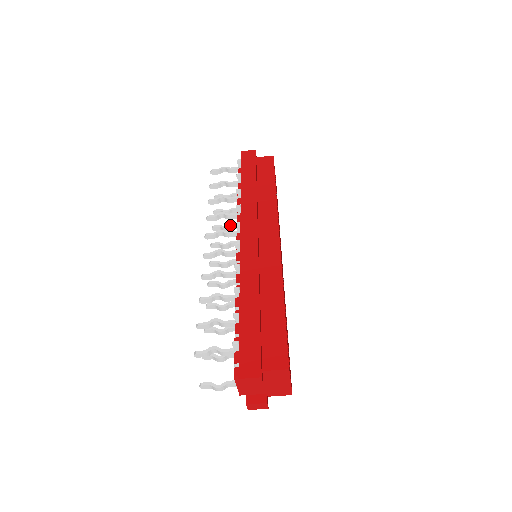
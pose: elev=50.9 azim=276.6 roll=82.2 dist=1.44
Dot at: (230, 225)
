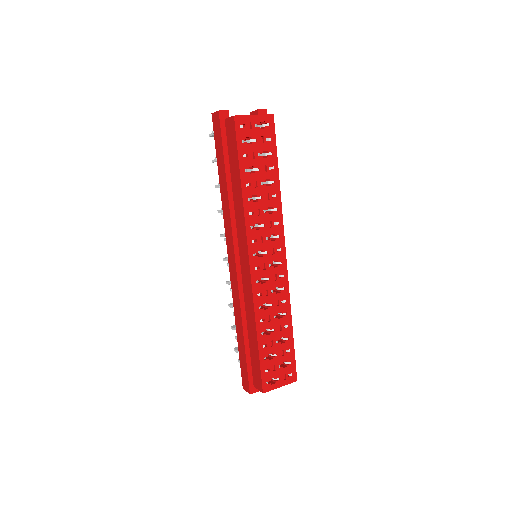
Dot at: occluded
